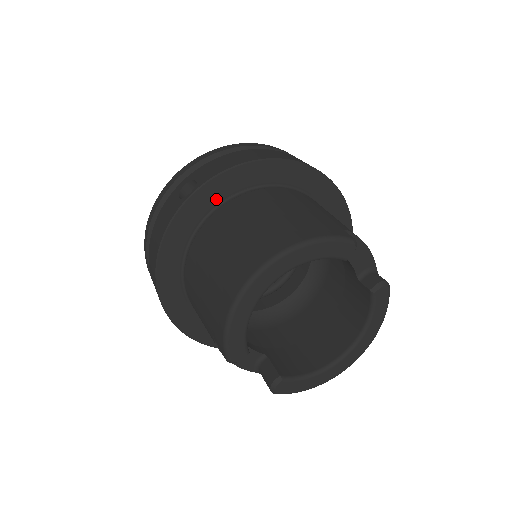
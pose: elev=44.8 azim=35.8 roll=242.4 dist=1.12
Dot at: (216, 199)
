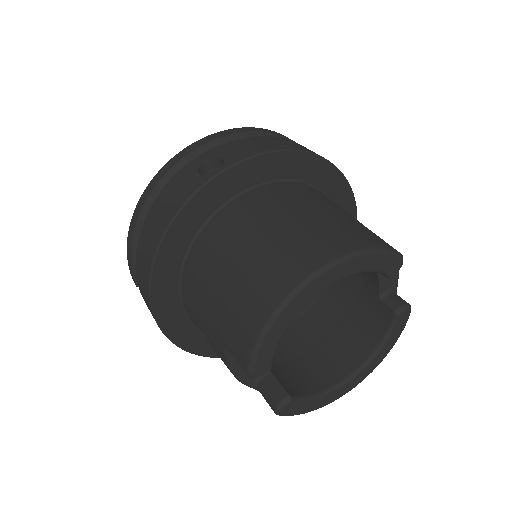
Dot at: (242, 184)
